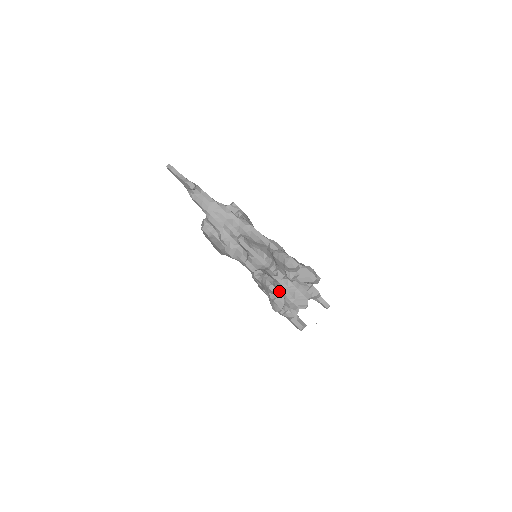
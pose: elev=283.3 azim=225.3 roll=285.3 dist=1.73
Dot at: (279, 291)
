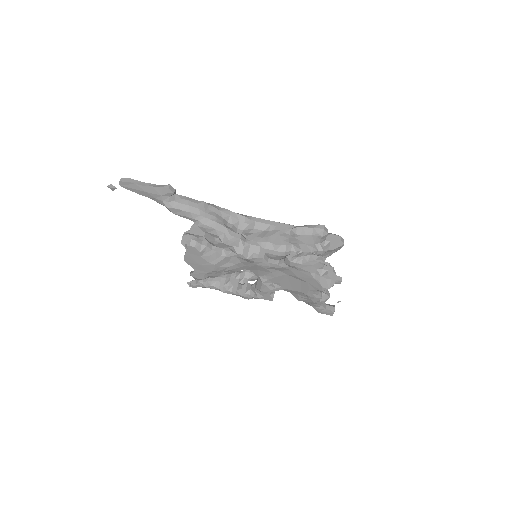
Dot at: (324, 264)
